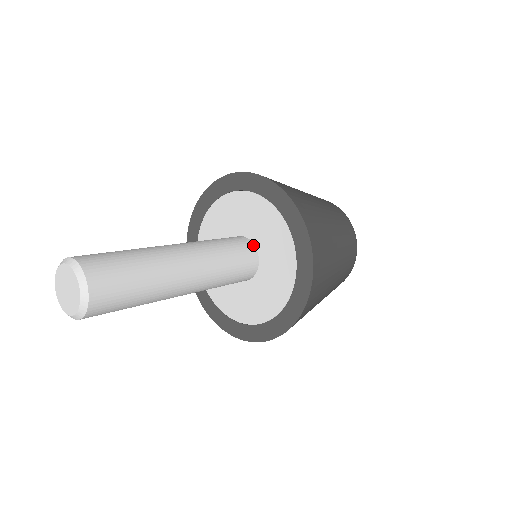
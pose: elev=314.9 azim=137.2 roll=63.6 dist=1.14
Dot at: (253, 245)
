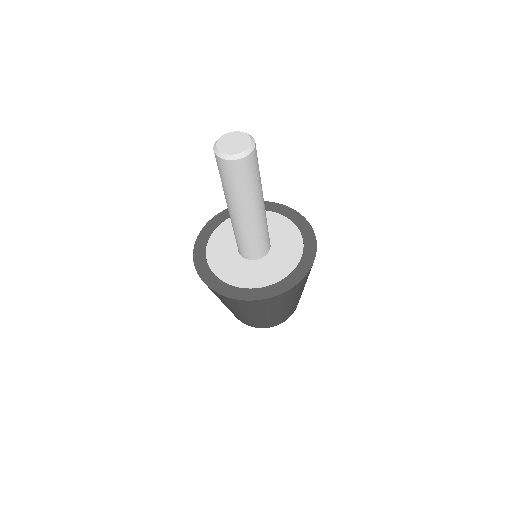
Dot at: occluded
